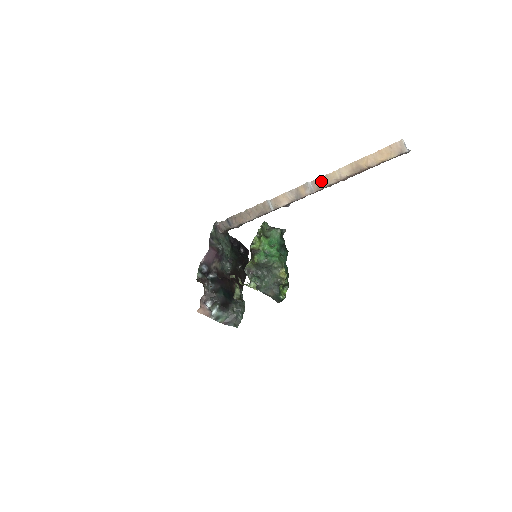
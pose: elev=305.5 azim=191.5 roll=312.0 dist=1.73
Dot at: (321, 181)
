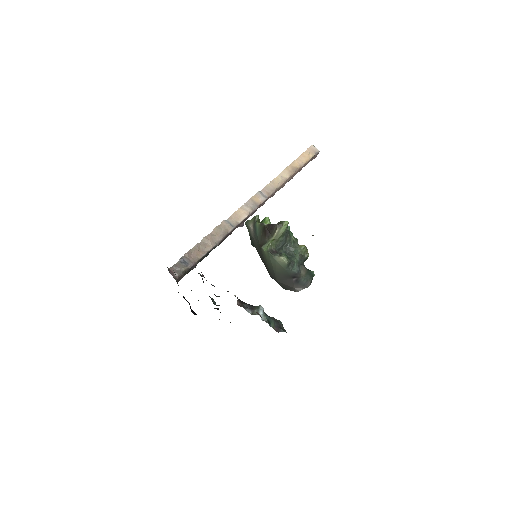
Dot at: (269, 187)
